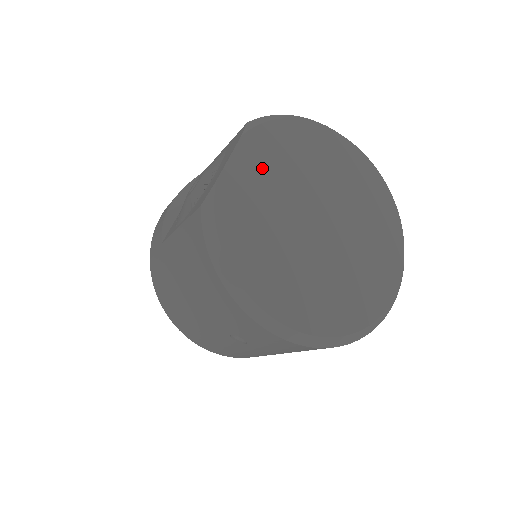
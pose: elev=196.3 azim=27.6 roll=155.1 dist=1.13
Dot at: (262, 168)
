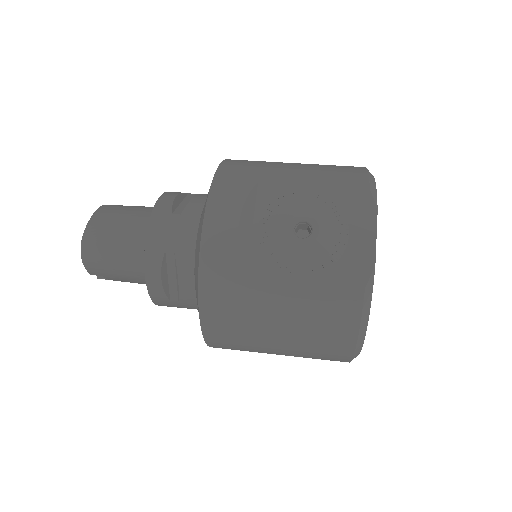
Dot at: occluded
